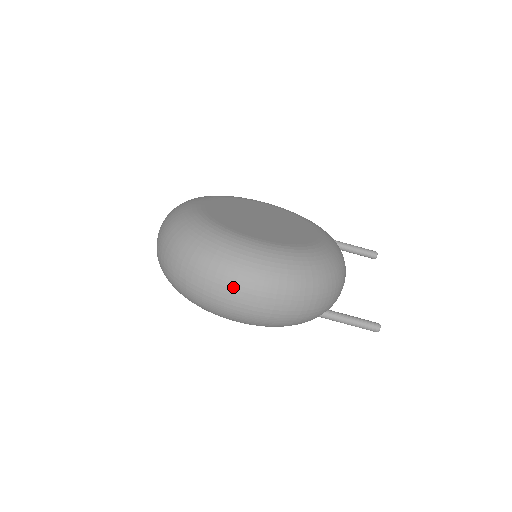
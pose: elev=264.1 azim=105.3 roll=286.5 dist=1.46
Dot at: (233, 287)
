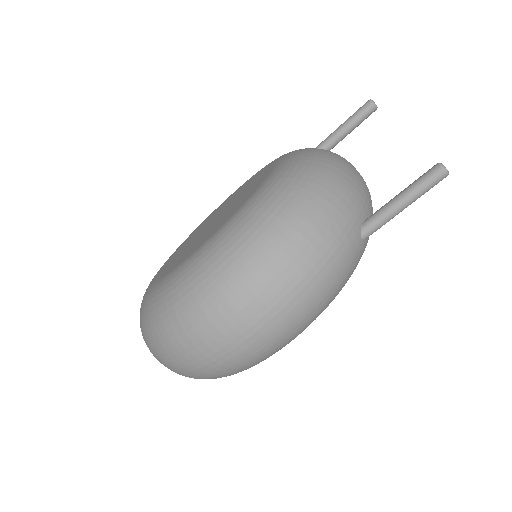
Dot at: (212, 329)
